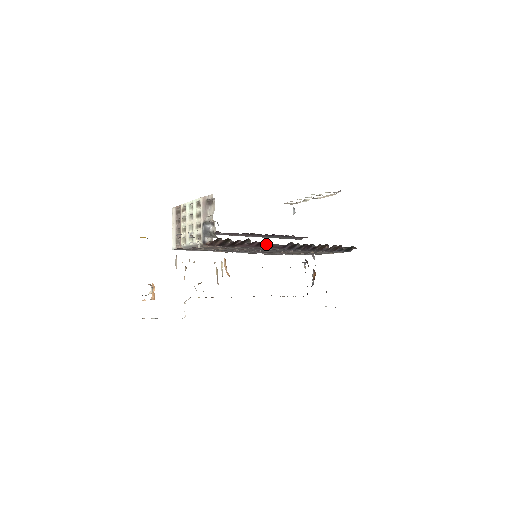
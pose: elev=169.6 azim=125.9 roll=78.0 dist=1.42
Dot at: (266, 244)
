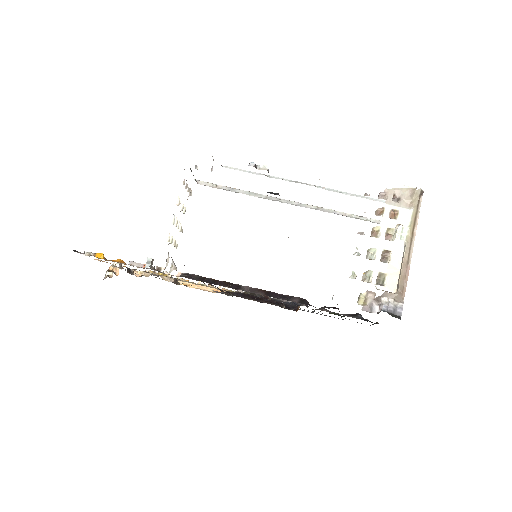
Dot at: occluded
